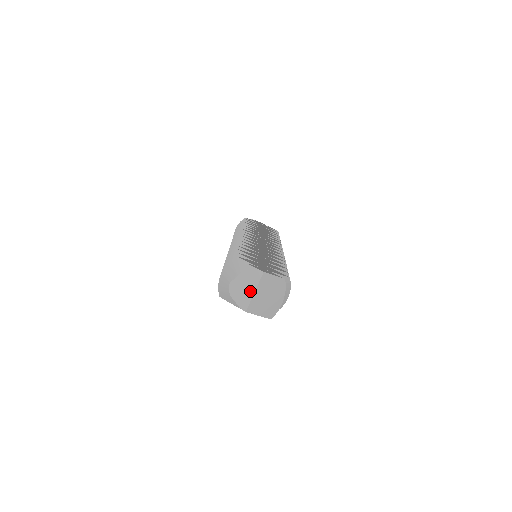
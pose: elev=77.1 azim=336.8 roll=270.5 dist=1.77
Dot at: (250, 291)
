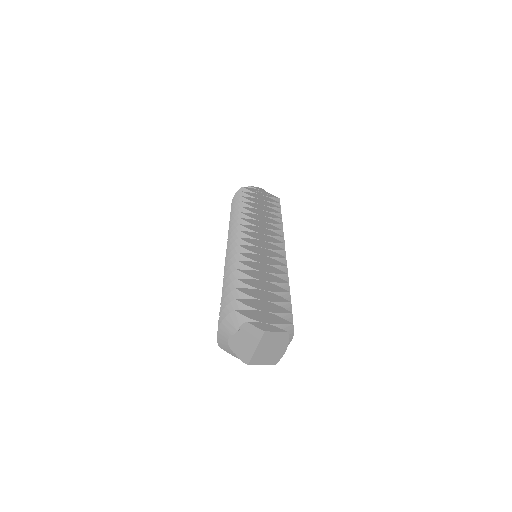
Dot at: (251, 347)
